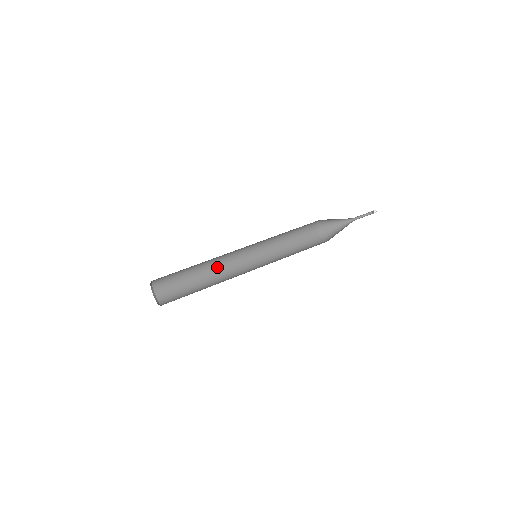
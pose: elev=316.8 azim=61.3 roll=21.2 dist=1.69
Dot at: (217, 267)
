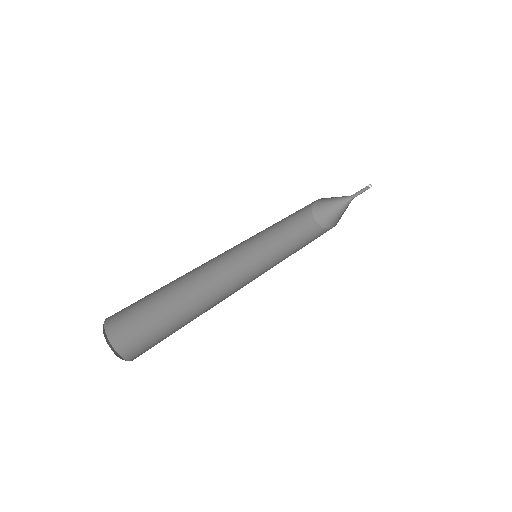
Dot at: (200, 267)
